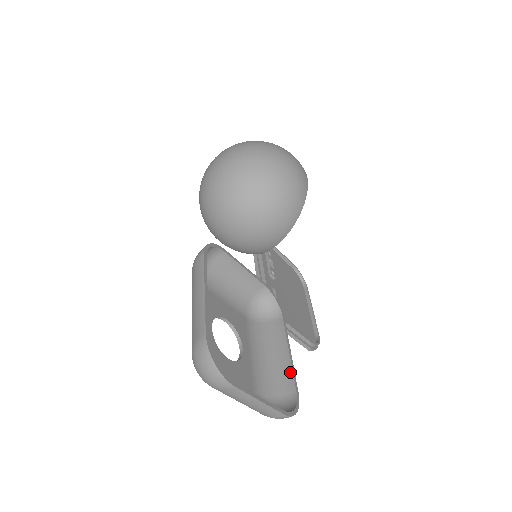
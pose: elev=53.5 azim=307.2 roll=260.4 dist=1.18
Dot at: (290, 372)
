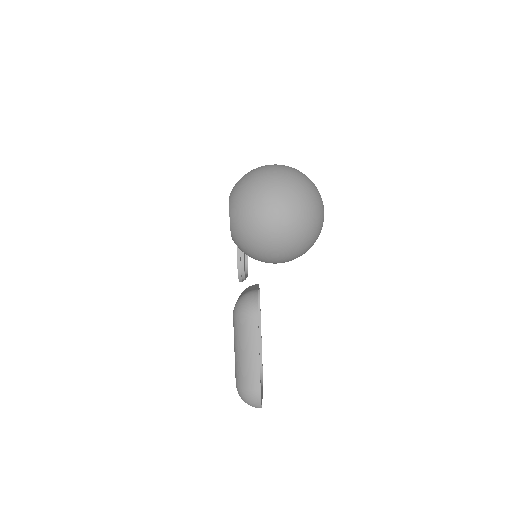
Dot at: (260, 347)
